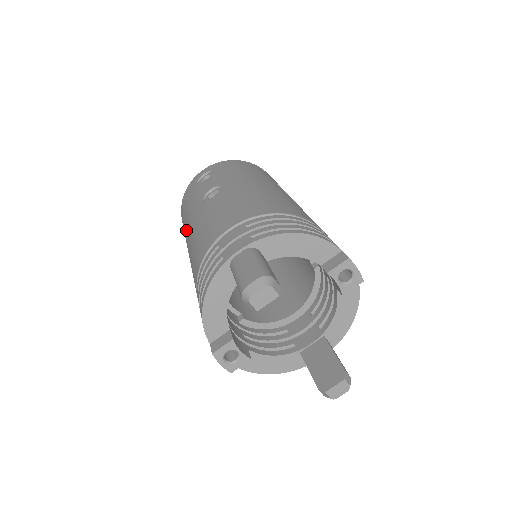
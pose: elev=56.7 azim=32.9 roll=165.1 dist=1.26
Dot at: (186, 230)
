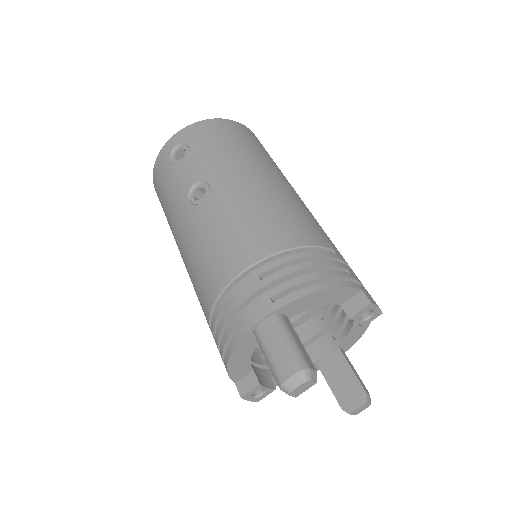
Dot at: (172, 227)
